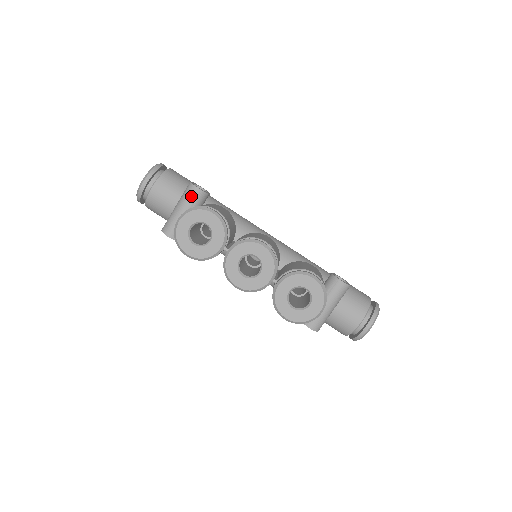
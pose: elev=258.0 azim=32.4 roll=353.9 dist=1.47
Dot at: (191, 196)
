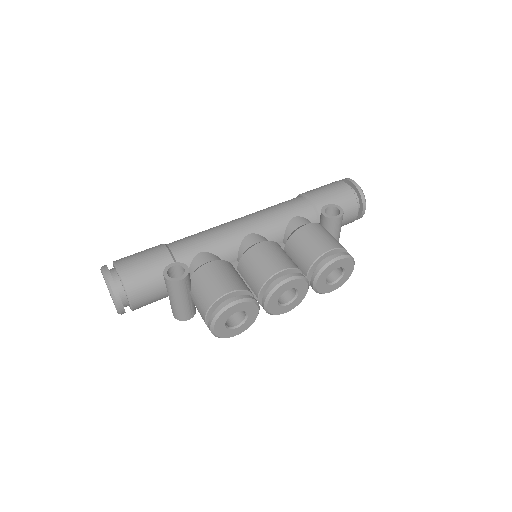
Dot at: (181, 288)
